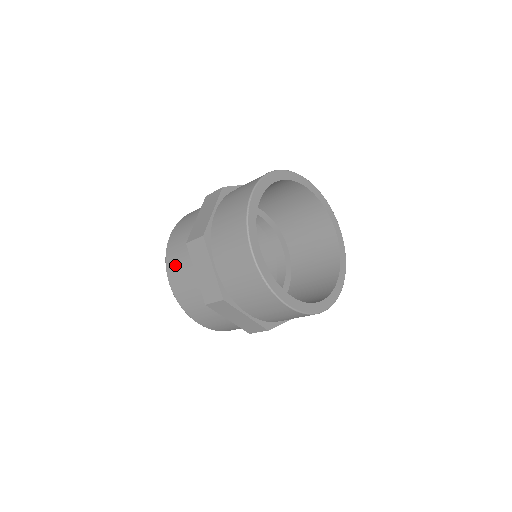
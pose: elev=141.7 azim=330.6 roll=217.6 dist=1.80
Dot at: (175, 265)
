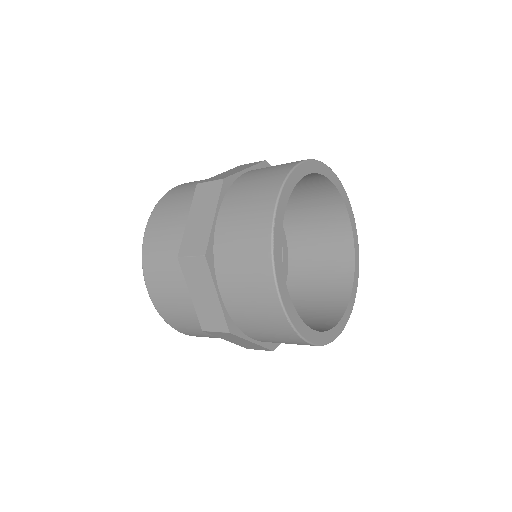
Dot at: (158, 275)
